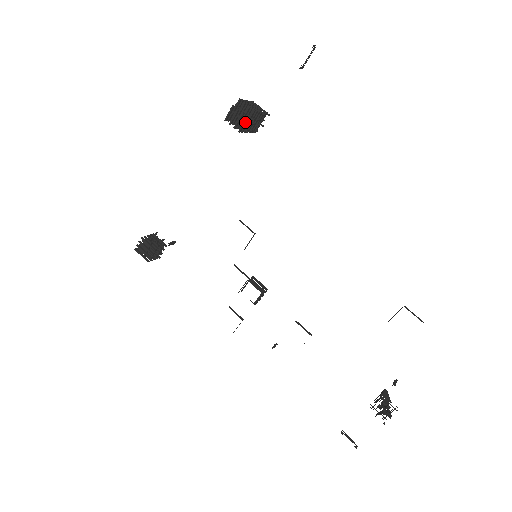
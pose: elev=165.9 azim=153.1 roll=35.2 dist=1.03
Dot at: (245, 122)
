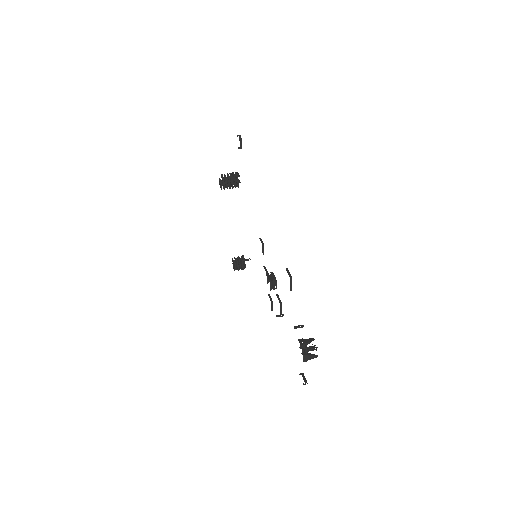
Dot at: (221, 184)
